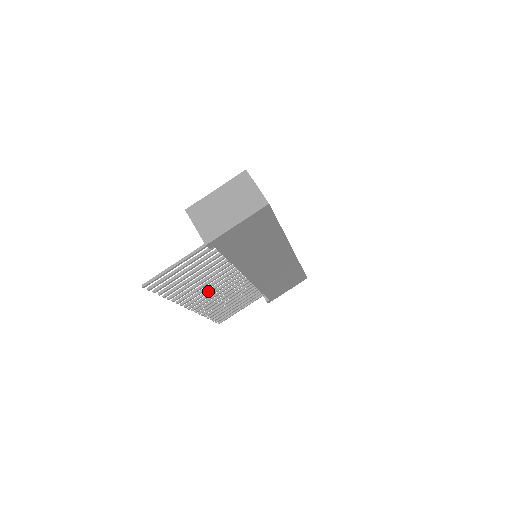
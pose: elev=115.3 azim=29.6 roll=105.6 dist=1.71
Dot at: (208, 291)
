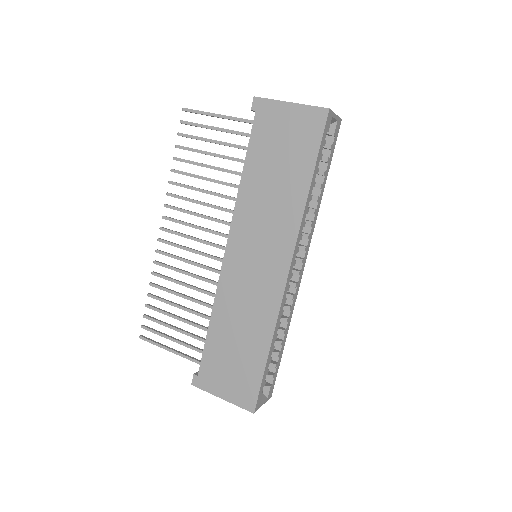
Dot at: (192, 224)
